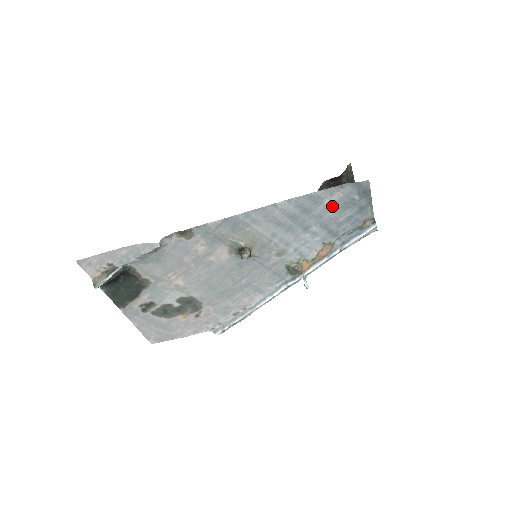
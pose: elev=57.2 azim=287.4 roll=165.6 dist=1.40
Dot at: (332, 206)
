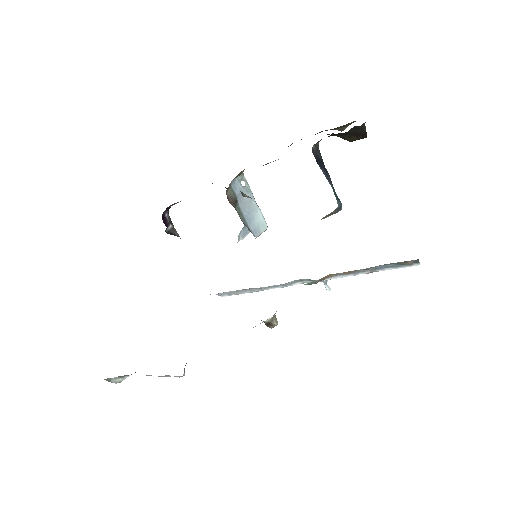
Dot at: occluded
